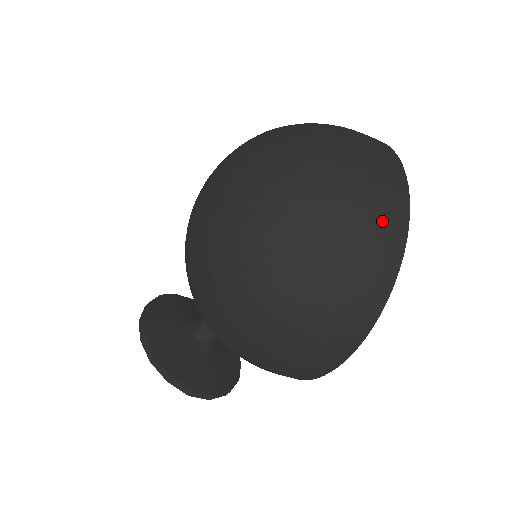
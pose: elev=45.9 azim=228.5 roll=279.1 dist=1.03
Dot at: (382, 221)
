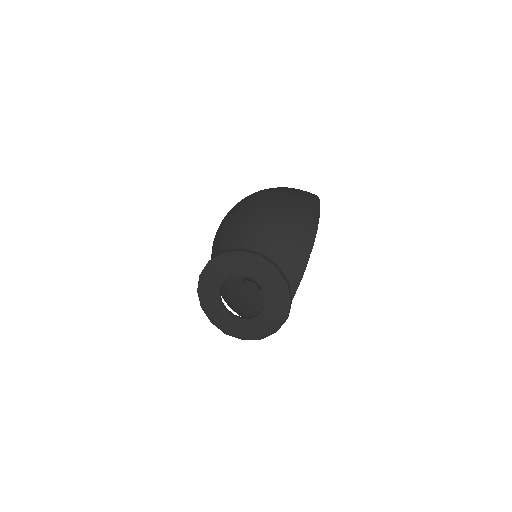
Dot at: occluded
